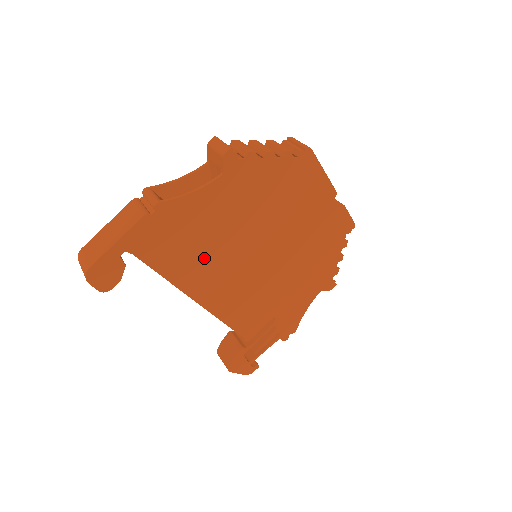
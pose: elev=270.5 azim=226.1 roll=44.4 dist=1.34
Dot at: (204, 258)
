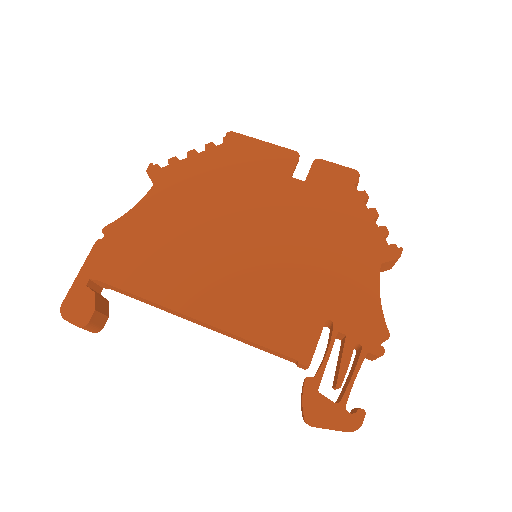
Dot at: (175, 264)
